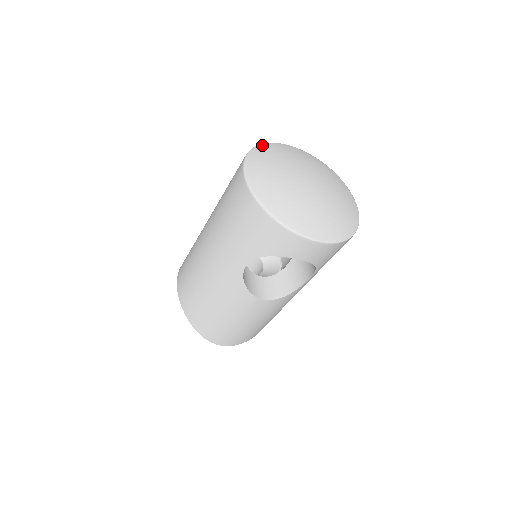
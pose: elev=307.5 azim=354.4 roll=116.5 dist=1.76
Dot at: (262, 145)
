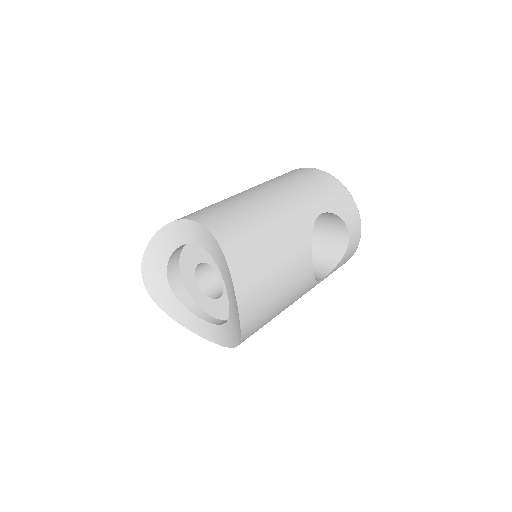
Dot at: occluded
